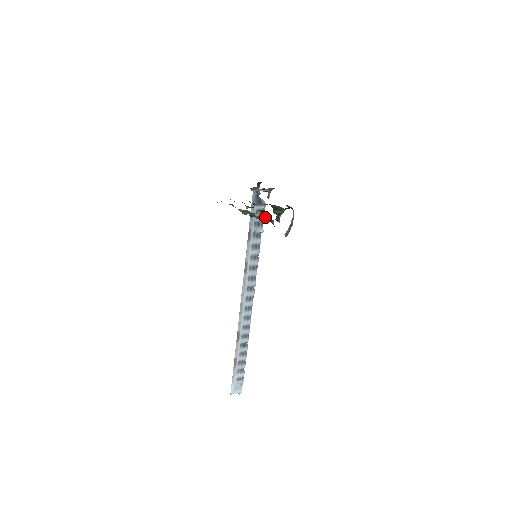
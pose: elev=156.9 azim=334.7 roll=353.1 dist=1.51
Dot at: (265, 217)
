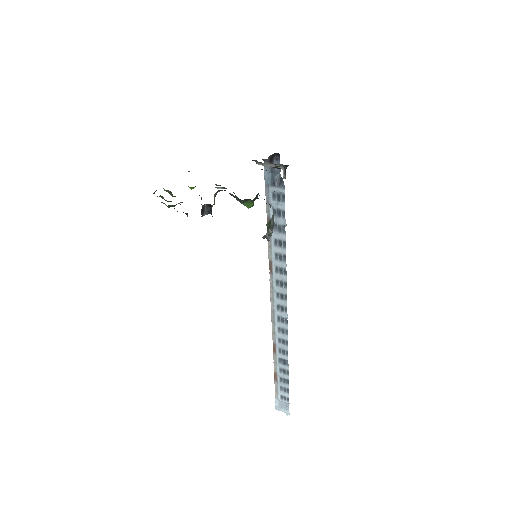
Dot at: (172, 206)
